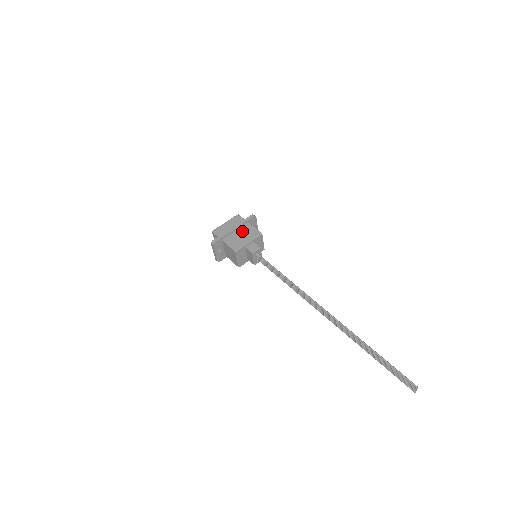
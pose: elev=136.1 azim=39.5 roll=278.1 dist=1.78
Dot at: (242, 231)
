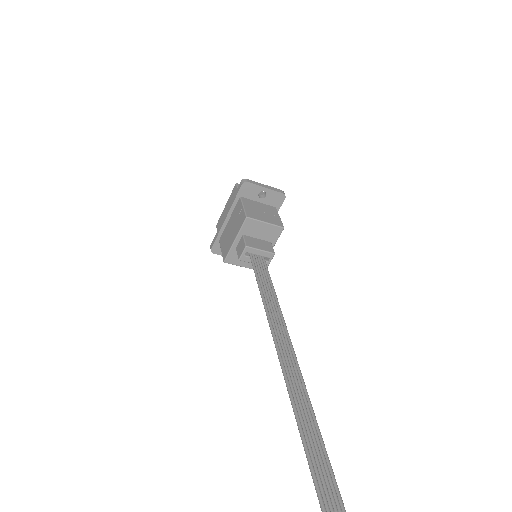
Dot at: (233, 218)
